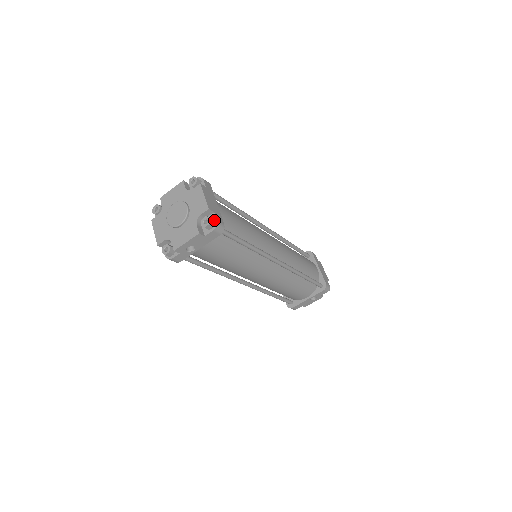
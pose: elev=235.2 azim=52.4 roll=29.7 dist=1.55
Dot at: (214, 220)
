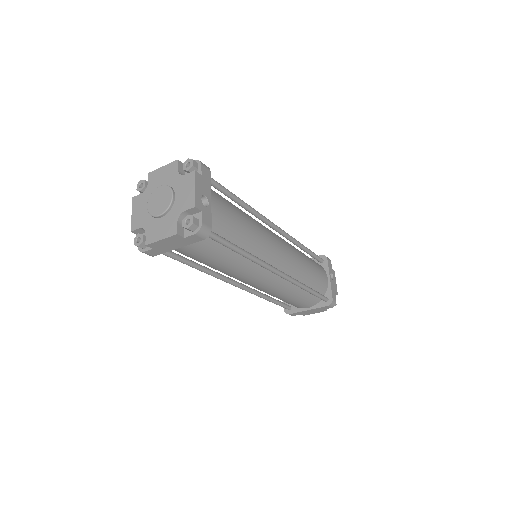
Dot at: occluded
